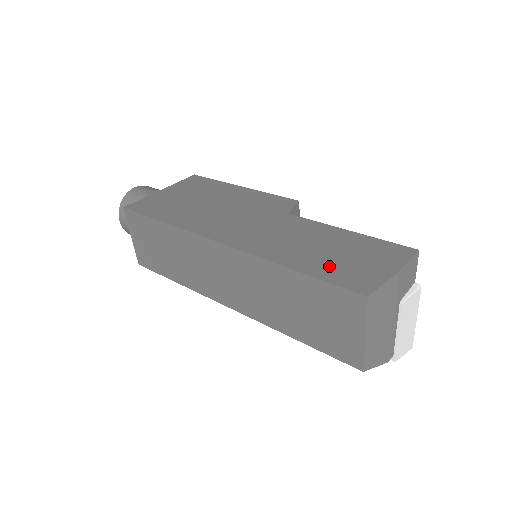
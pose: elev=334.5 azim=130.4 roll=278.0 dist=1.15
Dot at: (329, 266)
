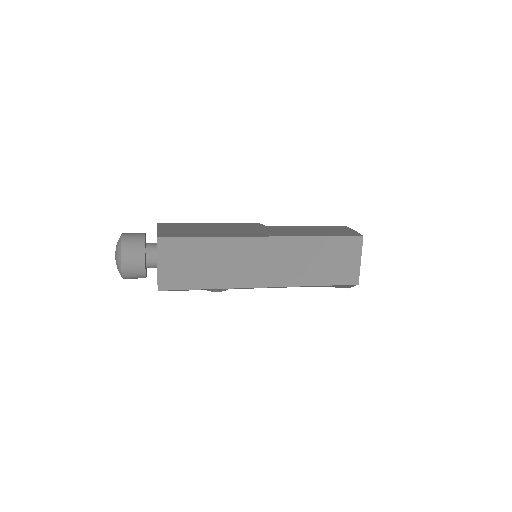
Dot at: (331, 233)
